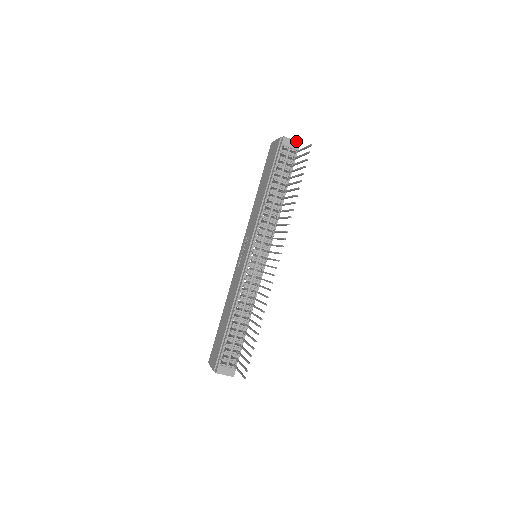
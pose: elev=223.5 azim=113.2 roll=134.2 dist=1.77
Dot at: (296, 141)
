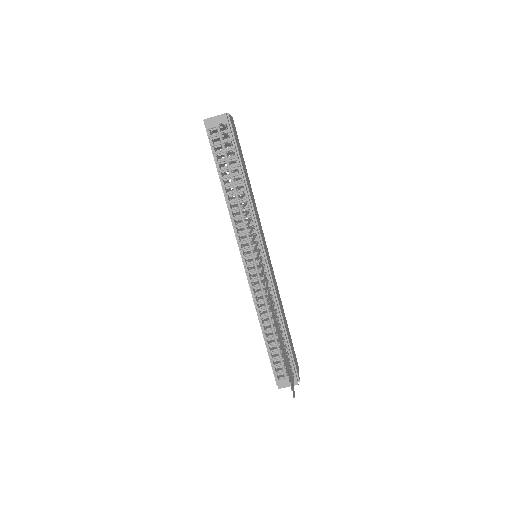
Dot at: (220, 115)
